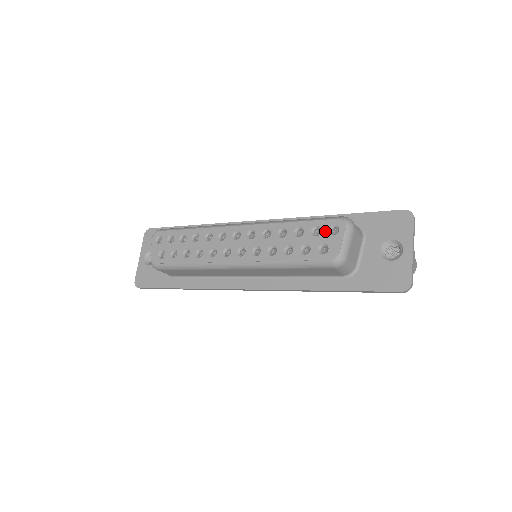
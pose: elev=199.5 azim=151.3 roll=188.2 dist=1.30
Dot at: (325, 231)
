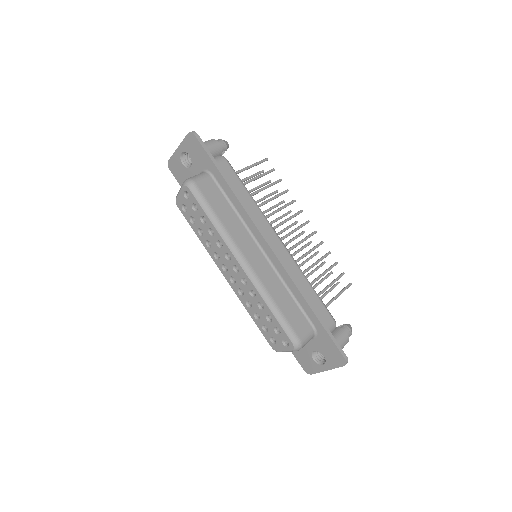
Dot at: (281, 338)
